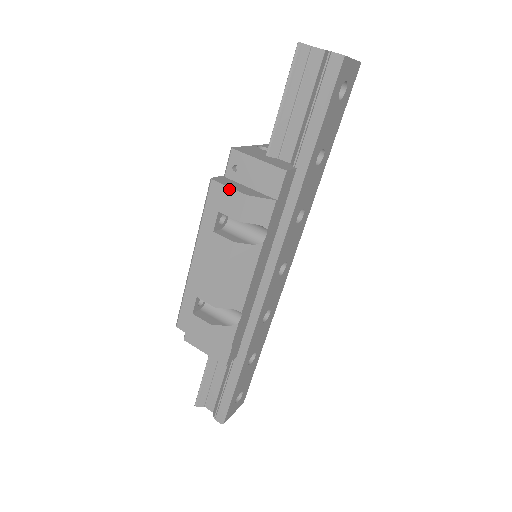
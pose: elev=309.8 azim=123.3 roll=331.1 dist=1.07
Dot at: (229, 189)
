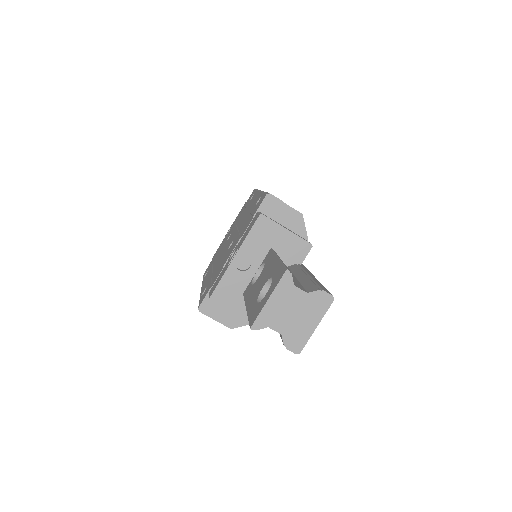
Dot at: (216, 320)
